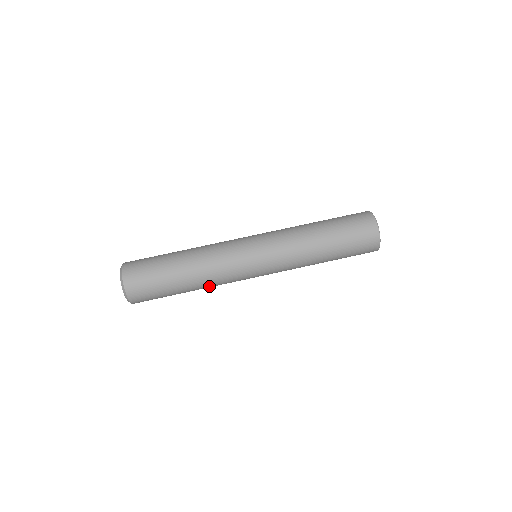
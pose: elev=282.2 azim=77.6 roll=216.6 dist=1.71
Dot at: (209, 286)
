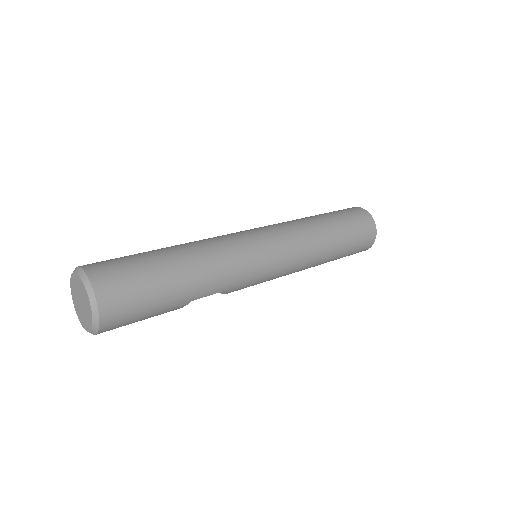
Dot at: (206, 252)
